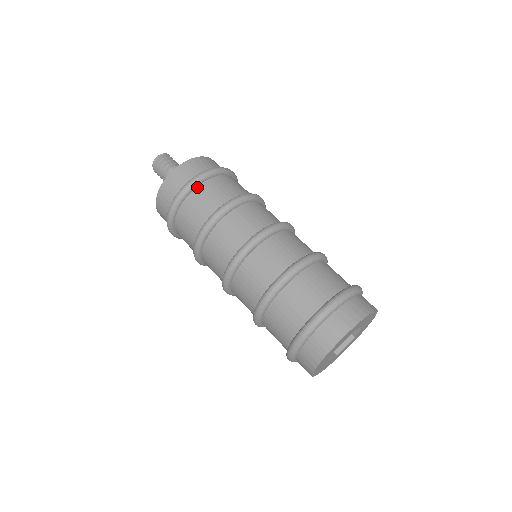
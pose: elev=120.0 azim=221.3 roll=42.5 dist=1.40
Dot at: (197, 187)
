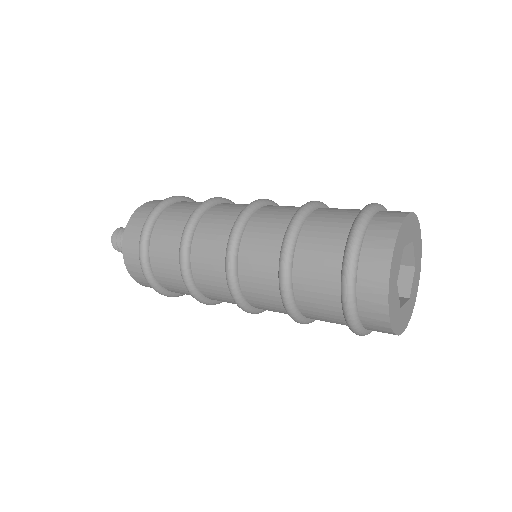
Dot at: (155, 225)
